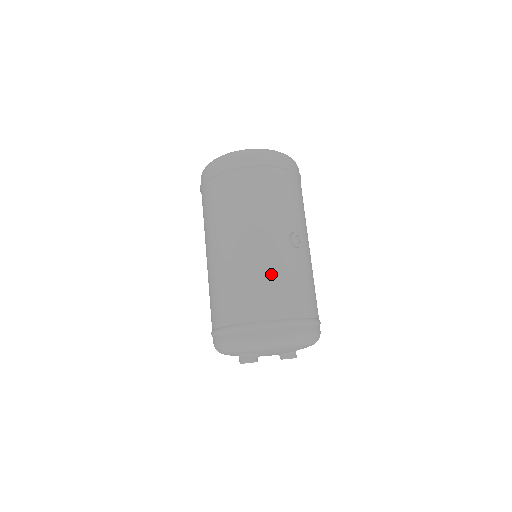
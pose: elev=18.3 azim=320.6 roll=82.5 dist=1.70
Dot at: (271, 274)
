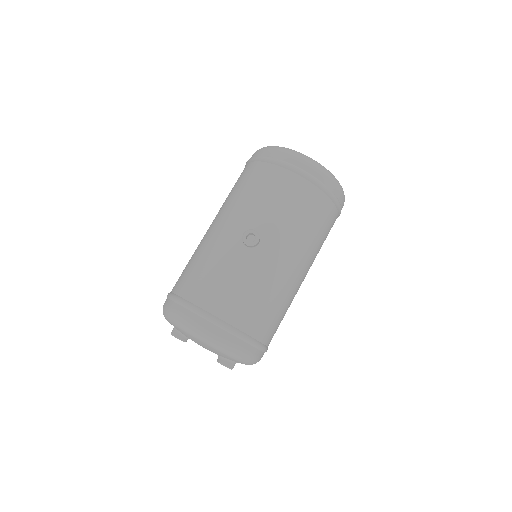
Dot at: (208, 258)
